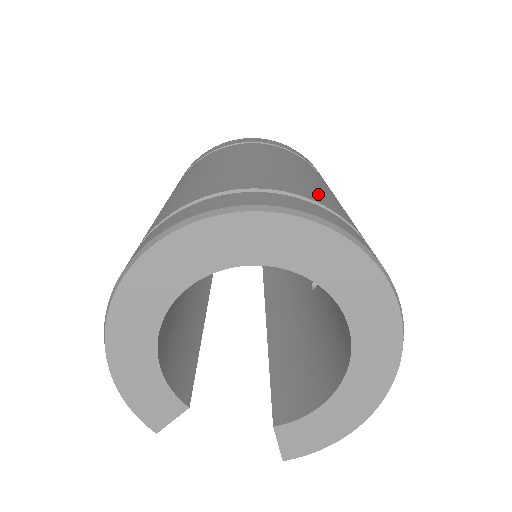
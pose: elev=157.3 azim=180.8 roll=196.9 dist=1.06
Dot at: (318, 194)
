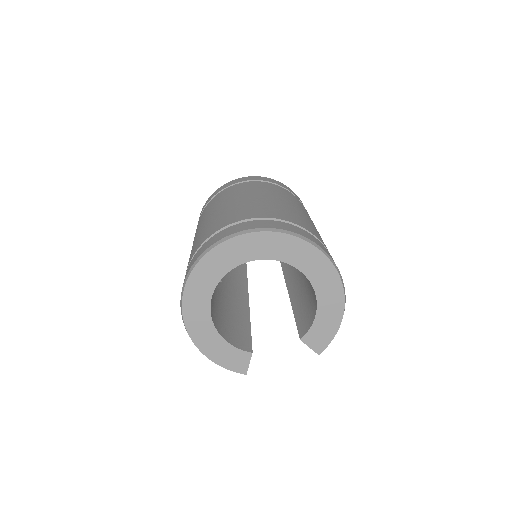
Dot at: (254, 211)
